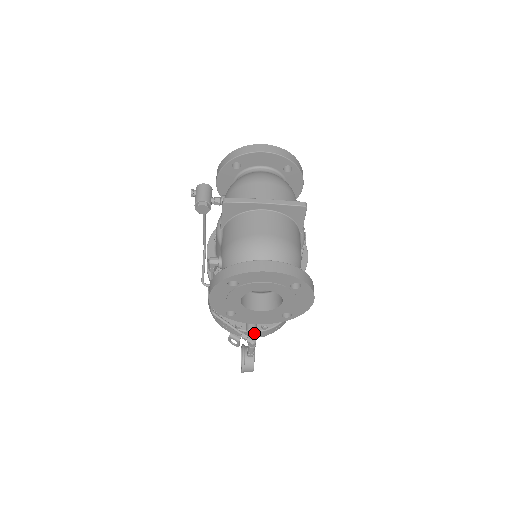
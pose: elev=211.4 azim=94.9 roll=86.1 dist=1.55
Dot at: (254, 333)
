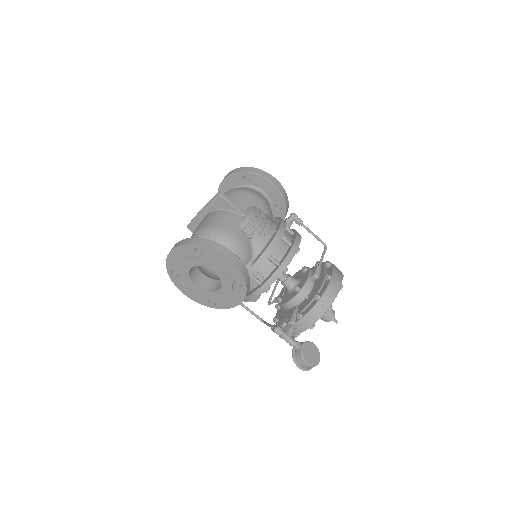
Dot at: (291, 325)
